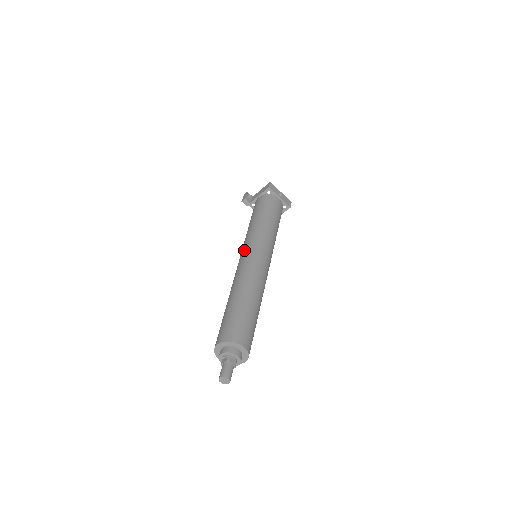
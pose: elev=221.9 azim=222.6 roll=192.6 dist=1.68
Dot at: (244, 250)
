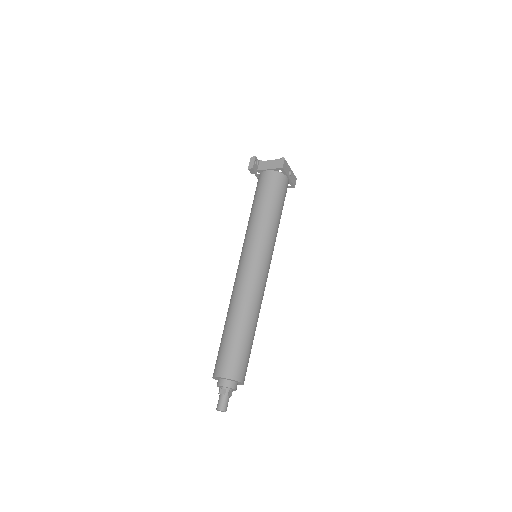
Dot at: (249, 255)
